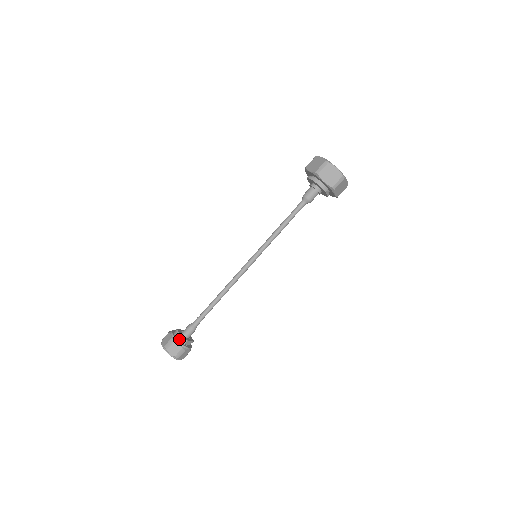
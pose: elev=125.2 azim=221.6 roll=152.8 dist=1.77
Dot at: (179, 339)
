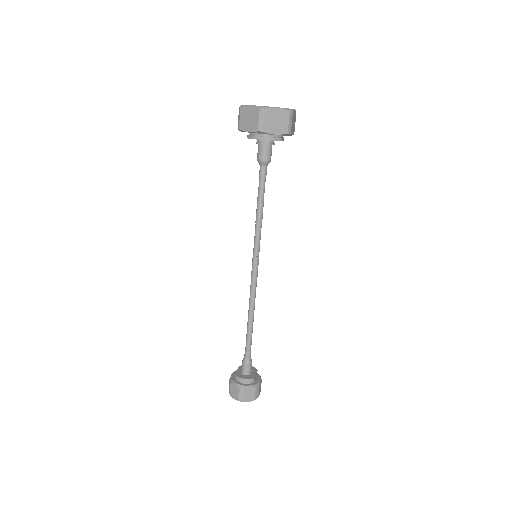
Dot at: (246, 383)
